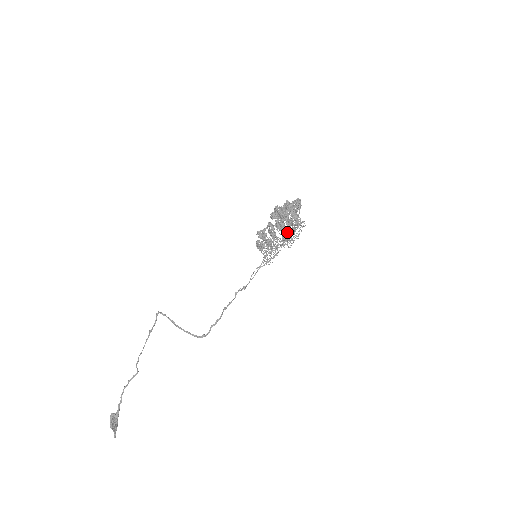
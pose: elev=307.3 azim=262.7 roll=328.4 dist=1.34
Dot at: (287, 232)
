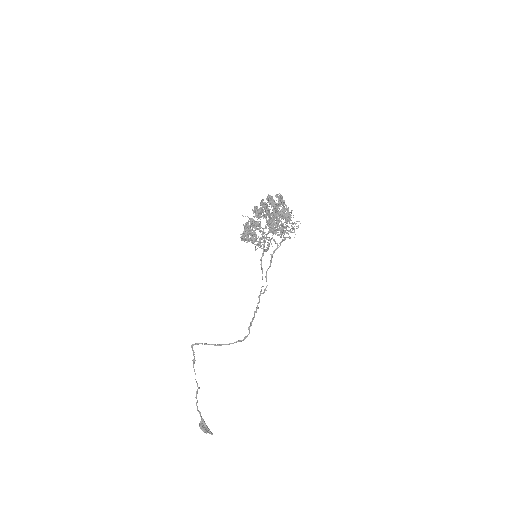
Dot at: (288, 234)
